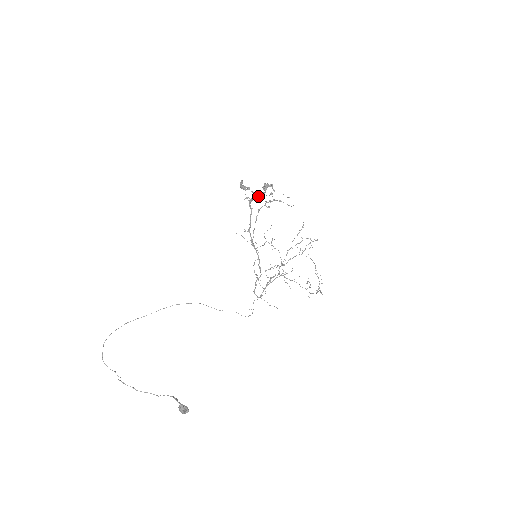
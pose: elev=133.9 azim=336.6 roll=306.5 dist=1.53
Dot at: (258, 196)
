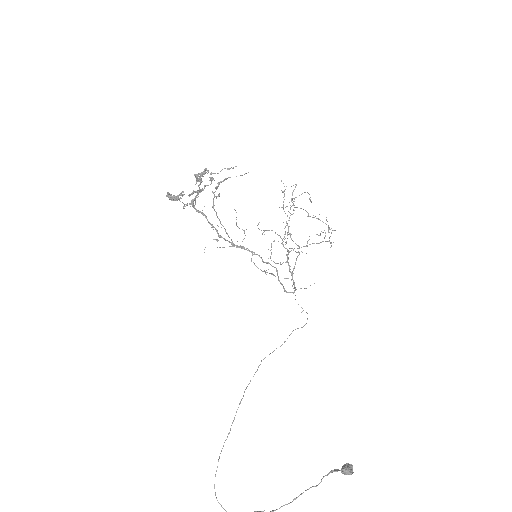
Dot at: occluded
